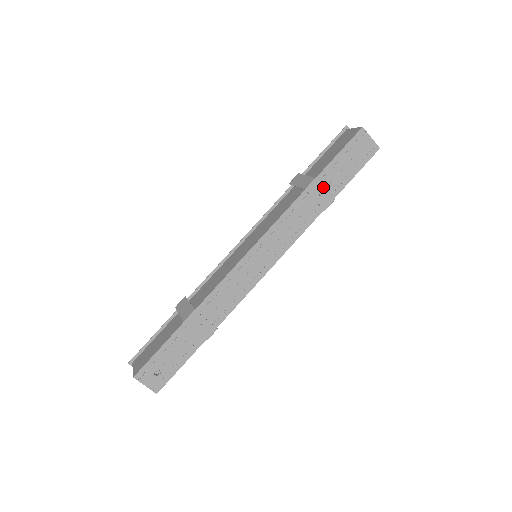
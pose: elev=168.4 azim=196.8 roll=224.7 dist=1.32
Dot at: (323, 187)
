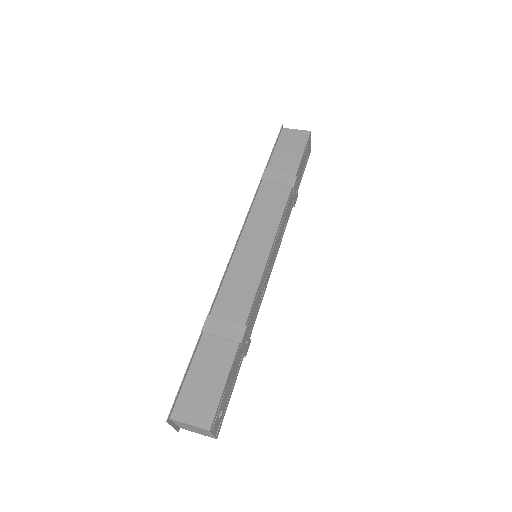
Dot at: (297, 185)
